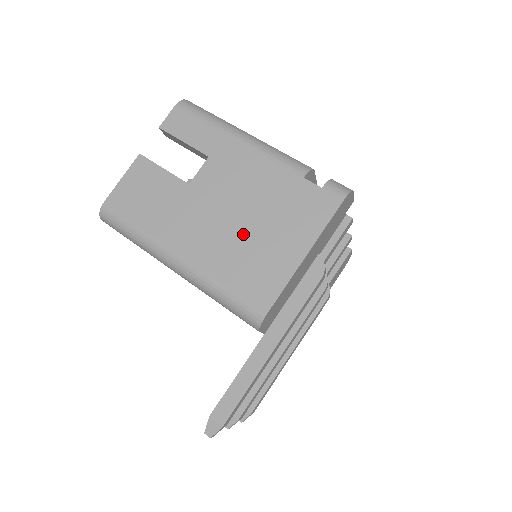
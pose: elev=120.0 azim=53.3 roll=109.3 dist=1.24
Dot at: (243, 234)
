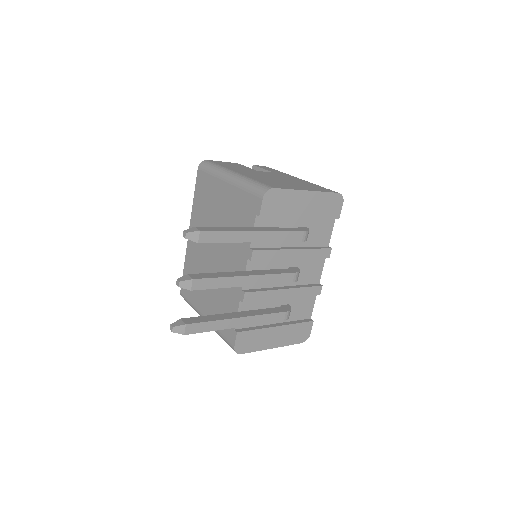
Dot at: (277, 180)
